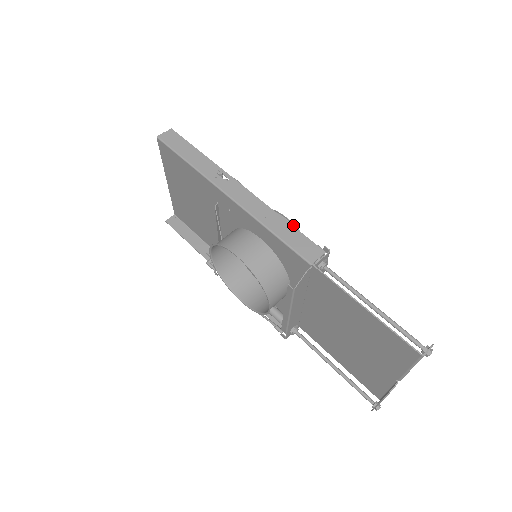
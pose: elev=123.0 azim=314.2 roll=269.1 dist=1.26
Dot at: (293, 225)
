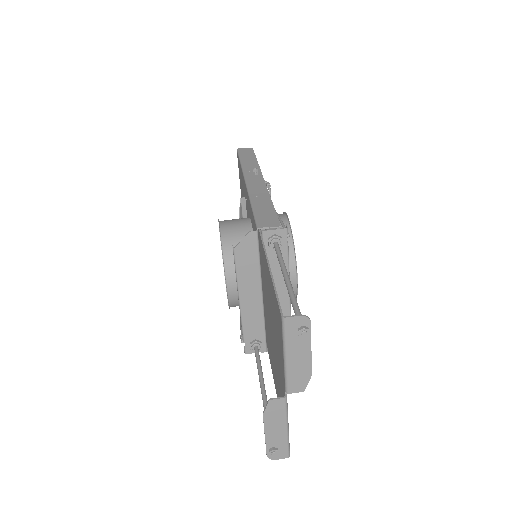
Dot at: (289, 223)
